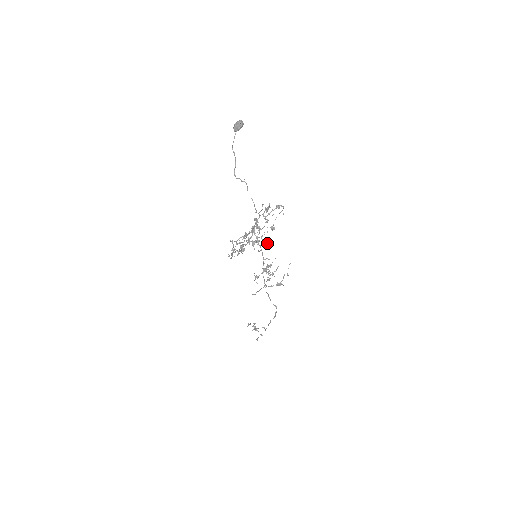
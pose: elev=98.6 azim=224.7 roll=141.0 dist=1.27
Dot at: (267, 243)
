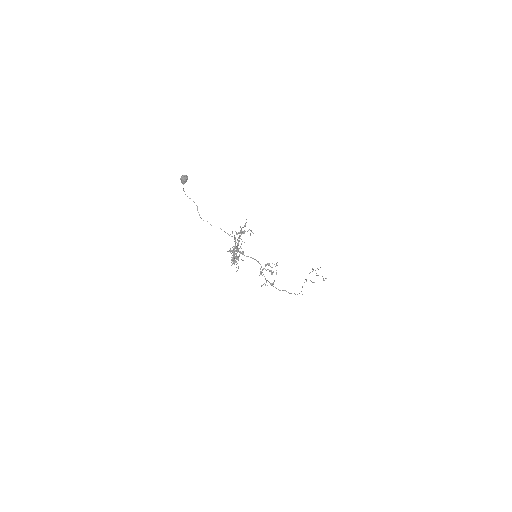
Dot at: occluded
